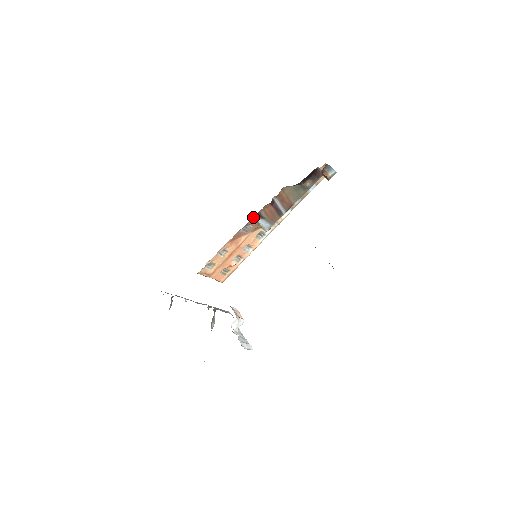
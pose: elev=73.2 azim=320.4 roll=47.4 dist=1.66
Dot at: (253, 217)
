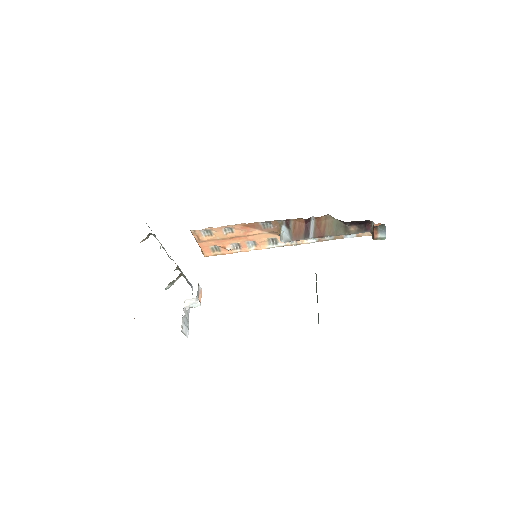
Dot at: (281, 220)
